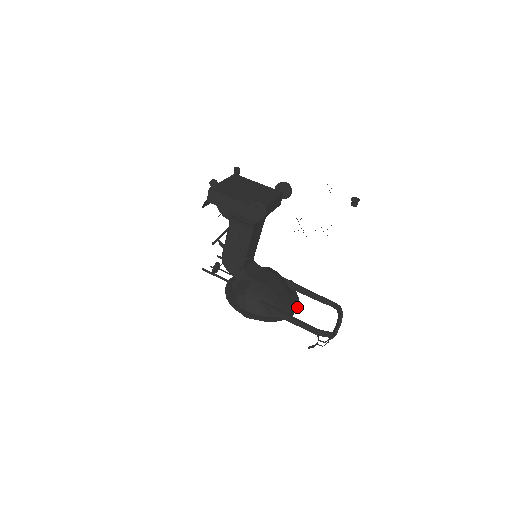
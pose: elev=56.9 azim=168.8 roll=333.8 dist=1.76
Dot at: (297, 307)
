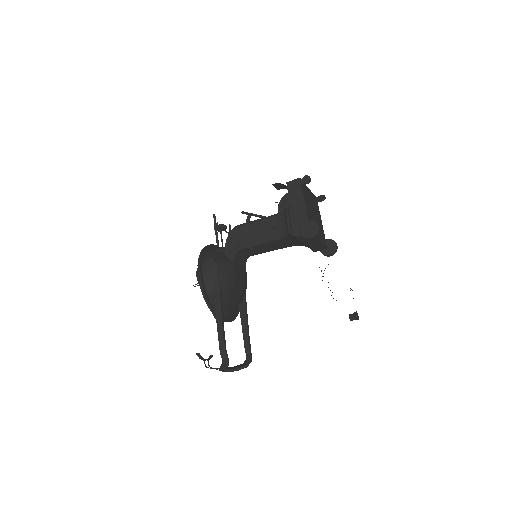
Dot at: (229, 321)
